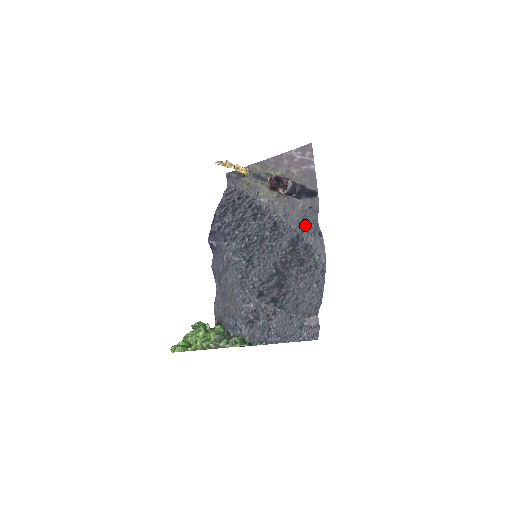
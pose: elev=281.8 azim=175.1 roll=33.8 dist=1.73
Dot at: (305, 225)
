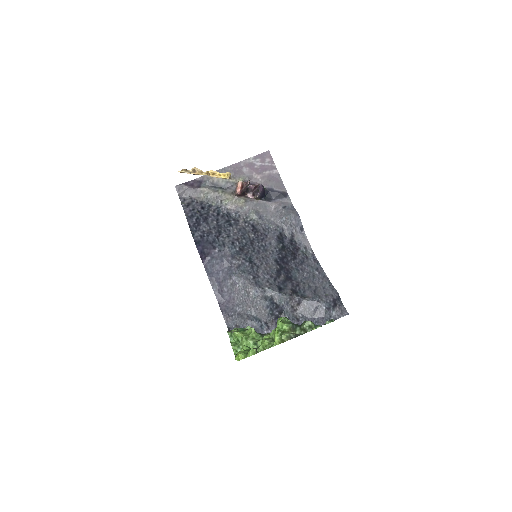
Dot at: (285, 223)
